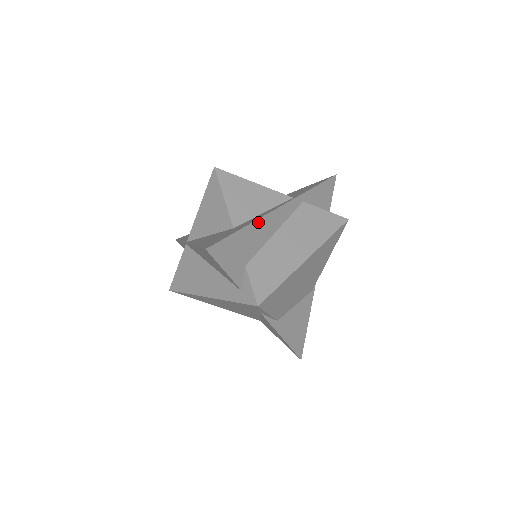
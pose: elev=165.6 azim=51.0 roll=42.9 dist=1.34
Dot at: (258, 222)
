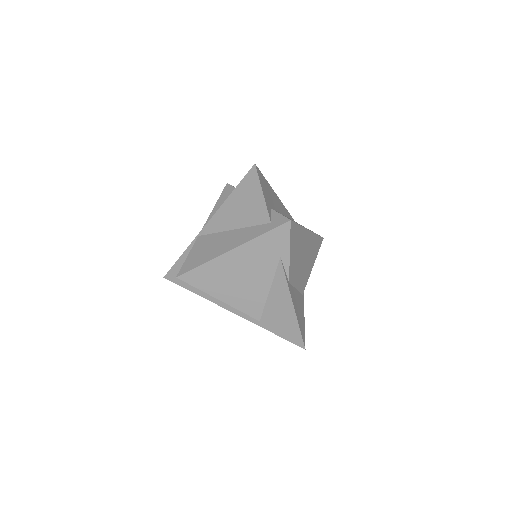
Dot at: (274, 193)
